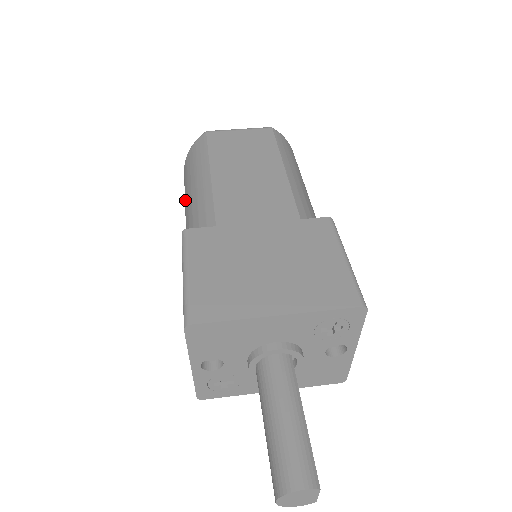
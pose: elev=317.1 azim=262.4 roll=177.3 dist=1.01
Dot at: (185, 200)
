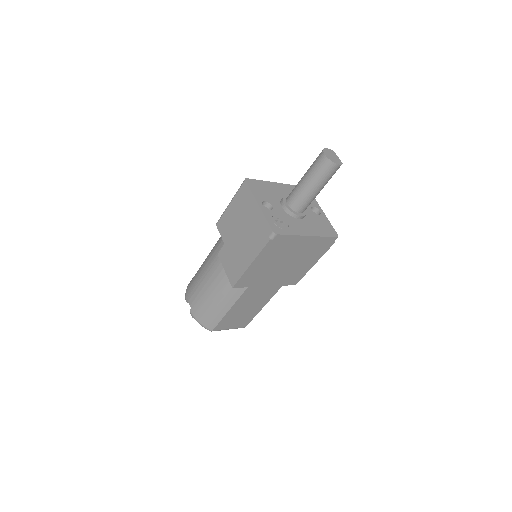
Dot at: (200, 278)
